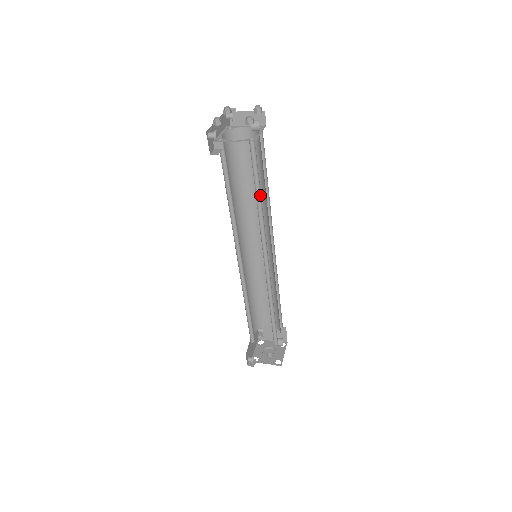
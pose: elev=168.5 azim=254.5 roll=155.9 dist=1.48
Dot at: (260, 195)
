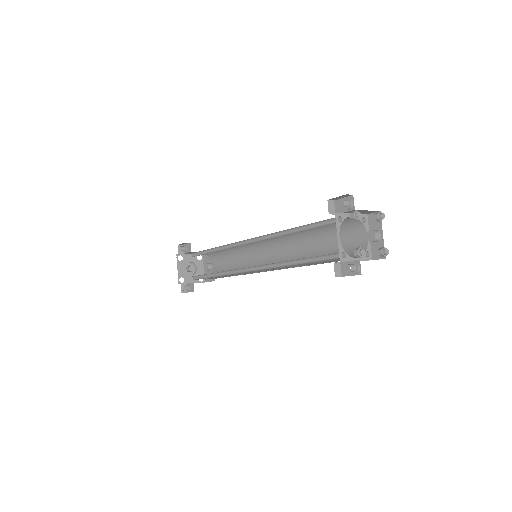
Dot at: occluded
